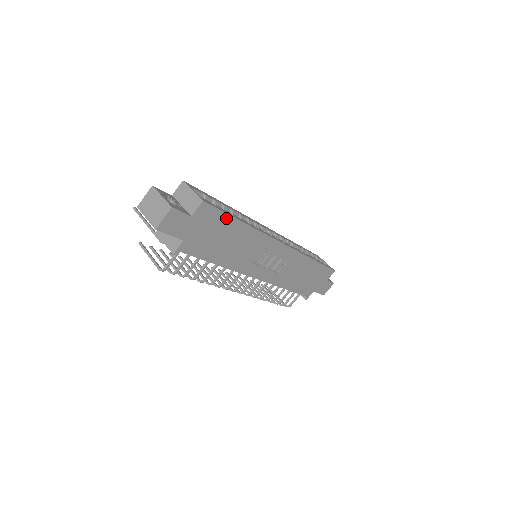
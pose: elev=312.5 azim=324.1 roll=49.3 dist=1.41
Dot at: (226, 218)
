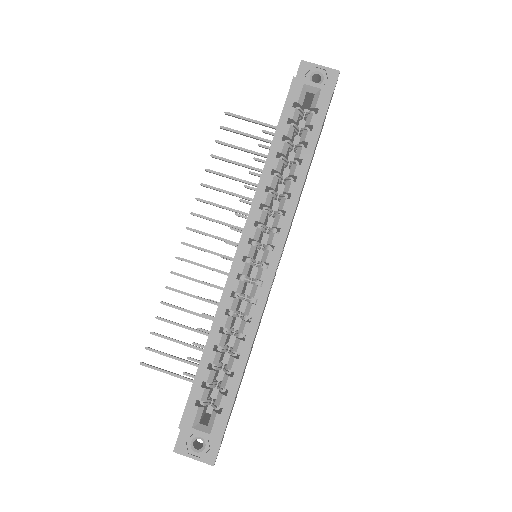
Dot at: (236, 393)
